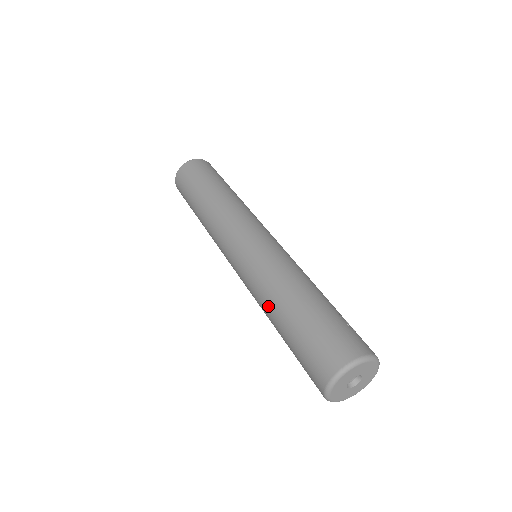
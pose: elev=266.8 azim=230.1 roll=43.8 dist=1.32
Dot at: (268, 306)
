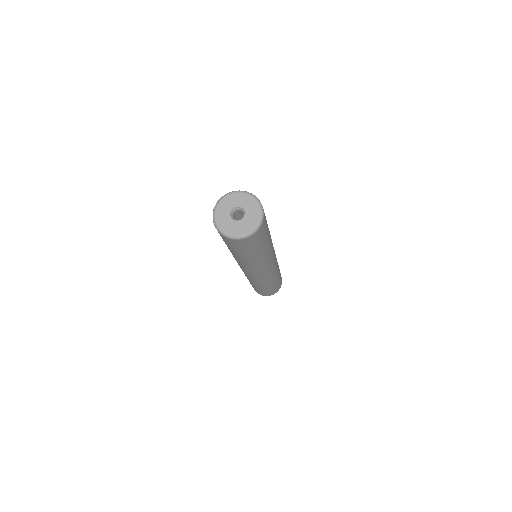
Dot at: occluded
